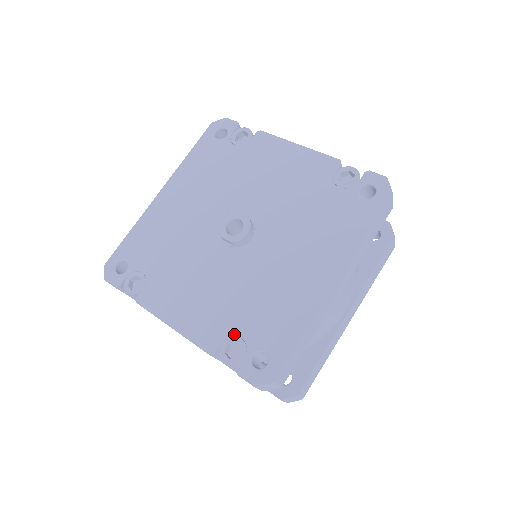
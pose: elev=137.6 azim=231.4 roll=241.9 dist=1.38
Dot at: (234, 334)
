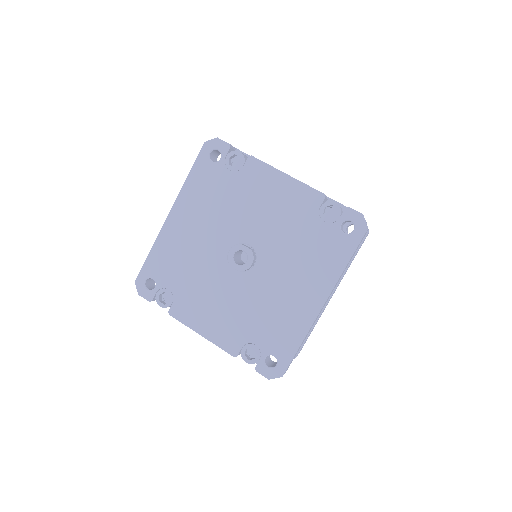
Dot at: (250, 342)
